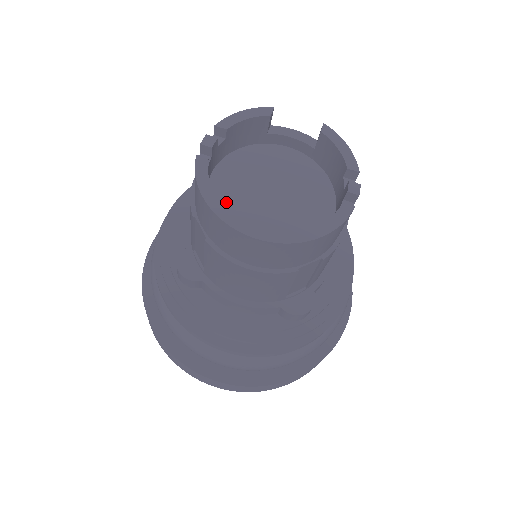
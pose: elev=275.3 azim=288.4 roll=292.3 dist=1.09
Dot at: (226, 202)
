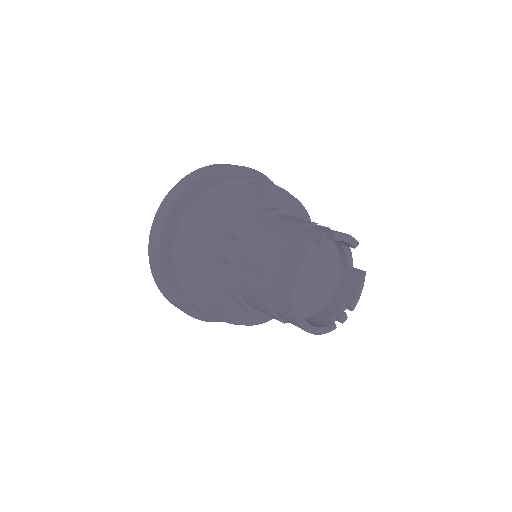
Dot at: occluded
